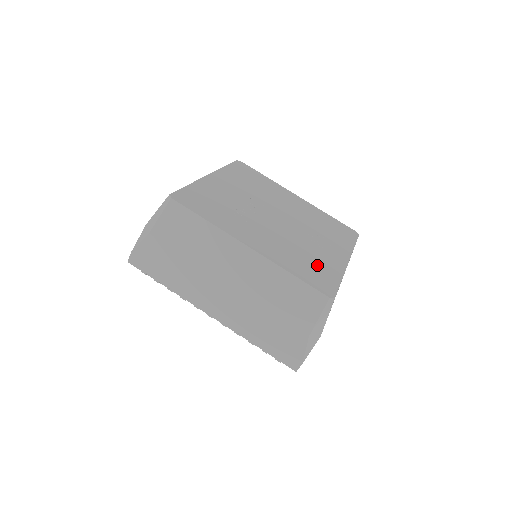
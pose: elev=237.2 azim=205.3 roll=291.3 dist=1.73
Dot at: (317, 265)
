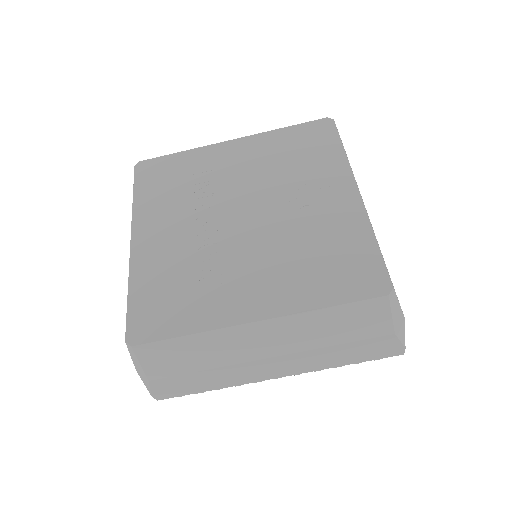
Dot at: (337, 250)
